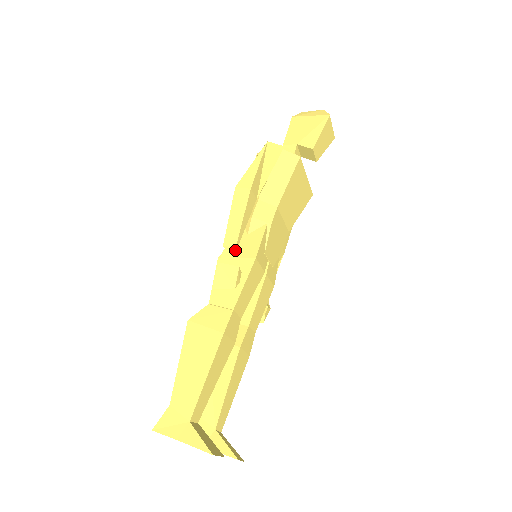
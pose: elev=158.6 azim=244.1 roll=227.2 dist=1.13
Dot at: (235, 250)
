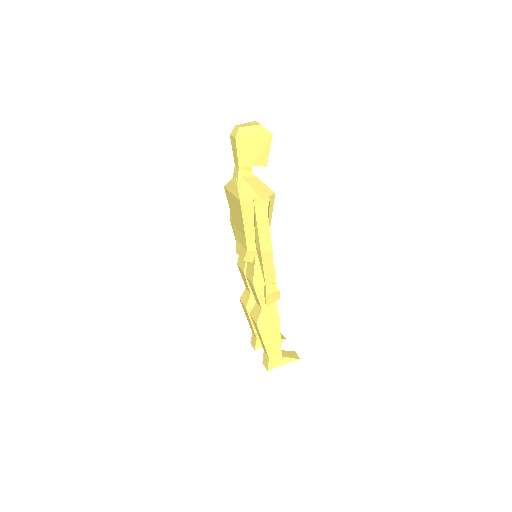
Dot at: occluded
